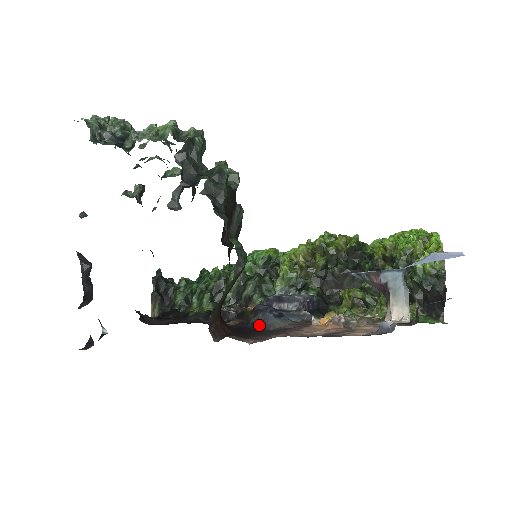
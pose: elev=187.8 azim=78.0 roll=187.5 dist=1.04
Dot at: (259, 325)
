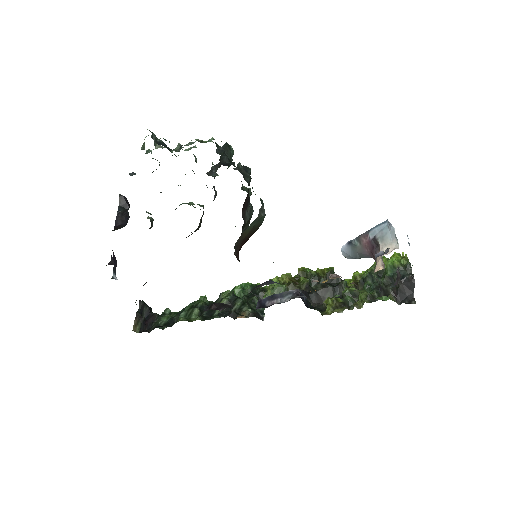
Dot at: occluded
